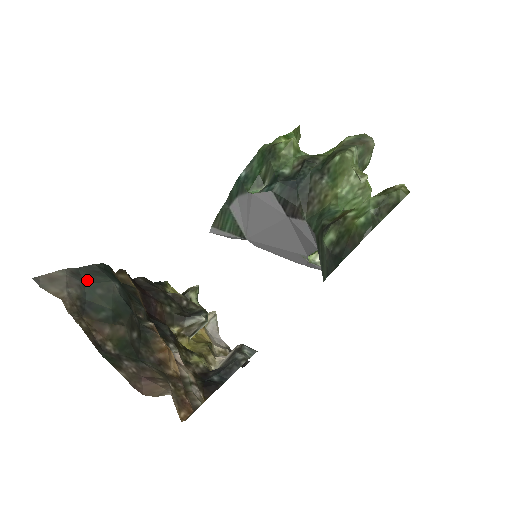
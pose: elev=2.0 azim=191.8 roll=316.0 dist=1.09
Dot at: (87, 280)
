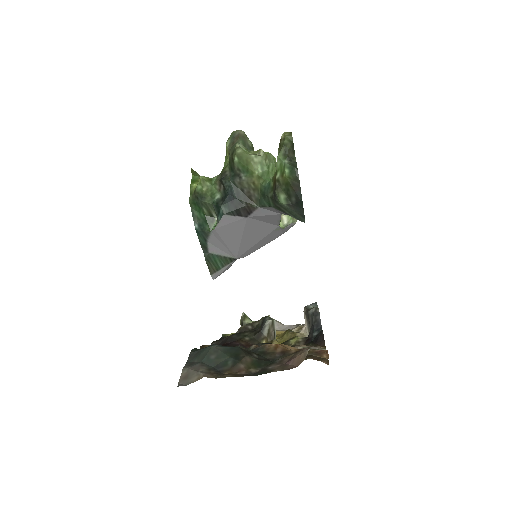
Dot at: (200, 360)
